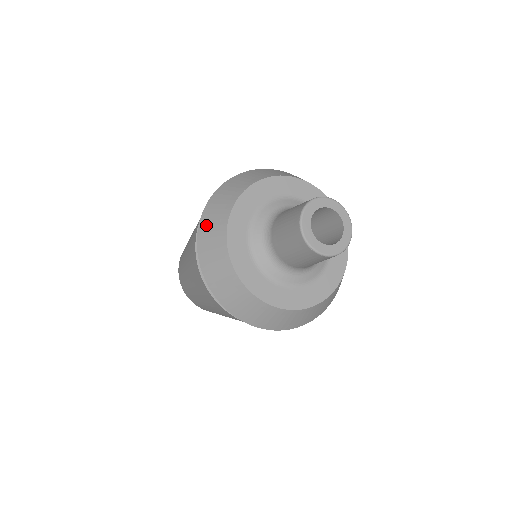
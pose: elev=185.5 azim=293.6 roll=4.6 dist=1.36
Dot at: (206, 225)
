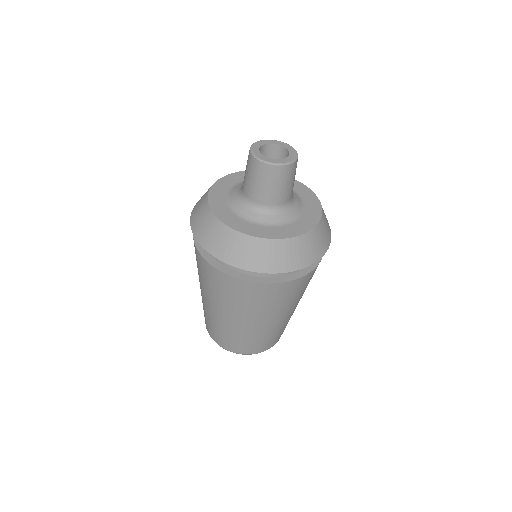
Dot at: (195, 208)
